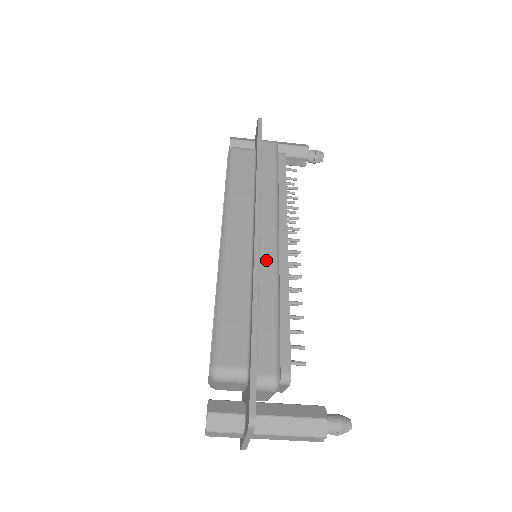
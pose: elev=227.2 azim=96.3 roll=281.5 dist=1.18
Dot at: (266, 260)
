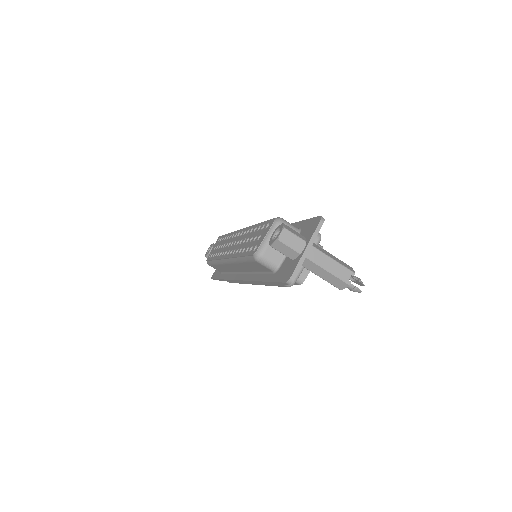
Dot at: occluded
